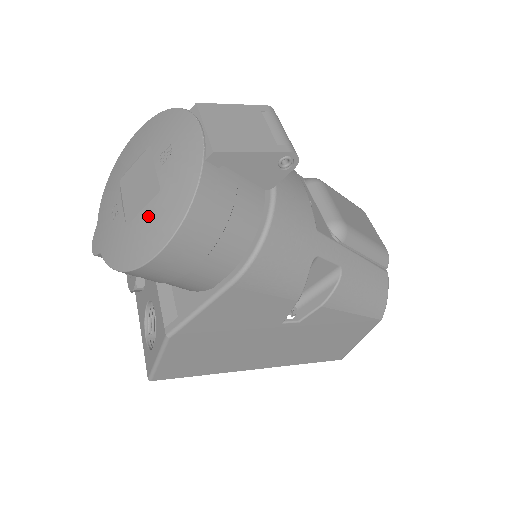
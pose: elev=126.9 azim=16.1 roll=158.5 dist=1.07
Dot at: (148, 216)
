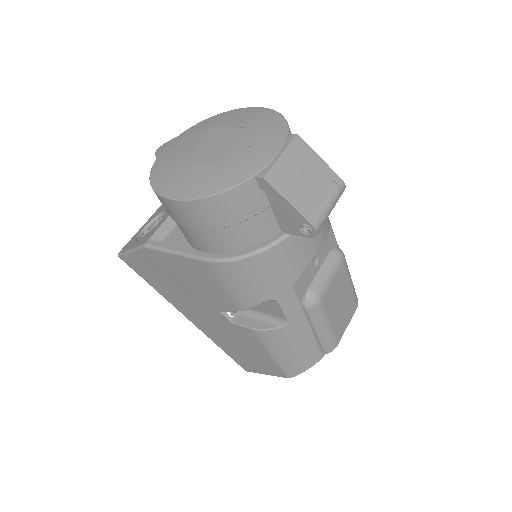
Dot at: (194, 171)
